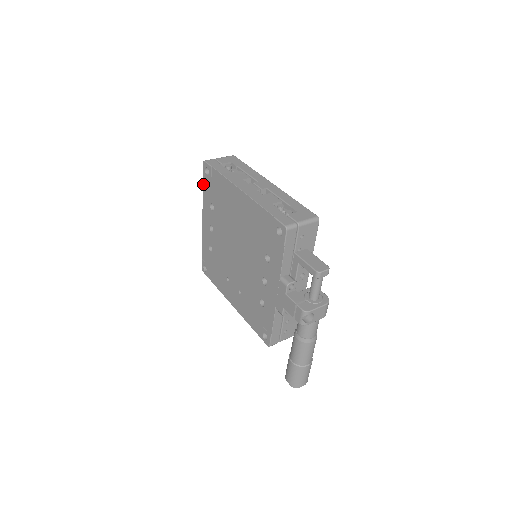
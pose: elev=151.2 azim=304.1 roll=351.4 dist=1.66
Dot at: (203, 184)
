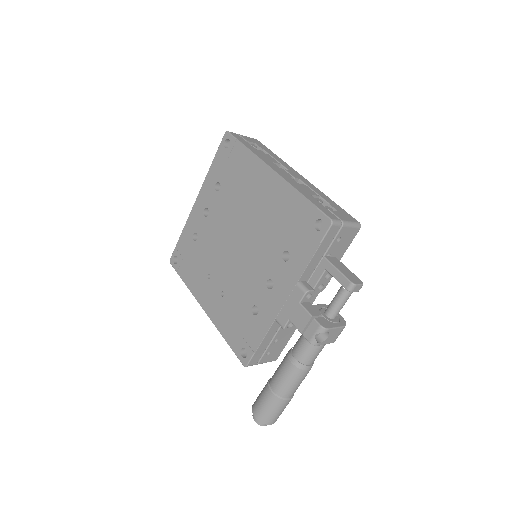
Dot at: (214, 158)
